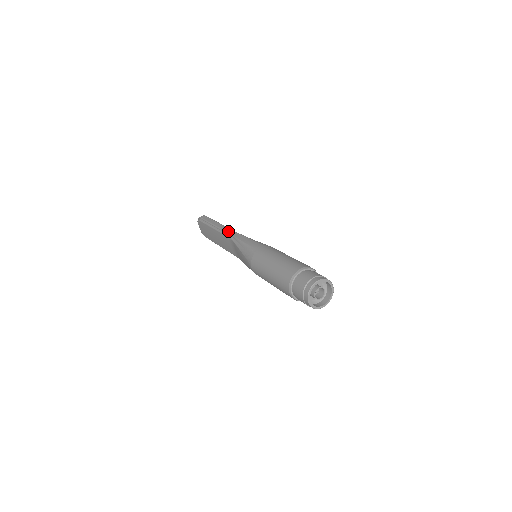
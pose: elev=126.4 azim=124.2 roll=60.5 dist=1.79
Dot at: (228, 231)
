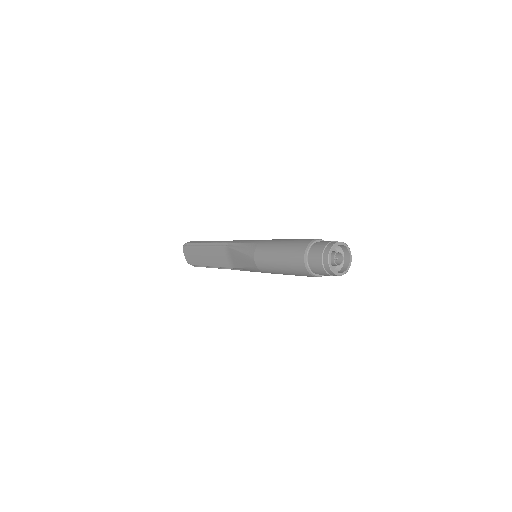
Dot at: (222, 241)
